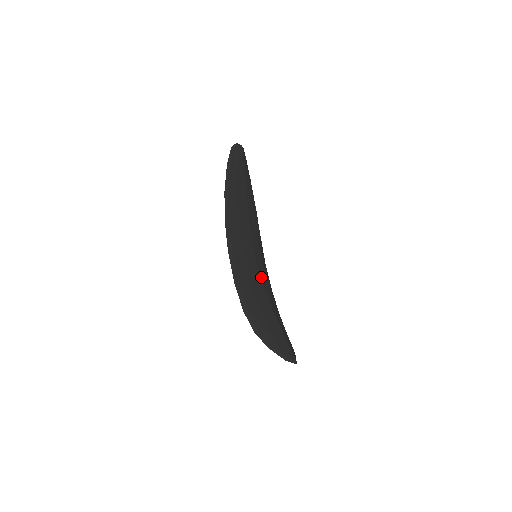
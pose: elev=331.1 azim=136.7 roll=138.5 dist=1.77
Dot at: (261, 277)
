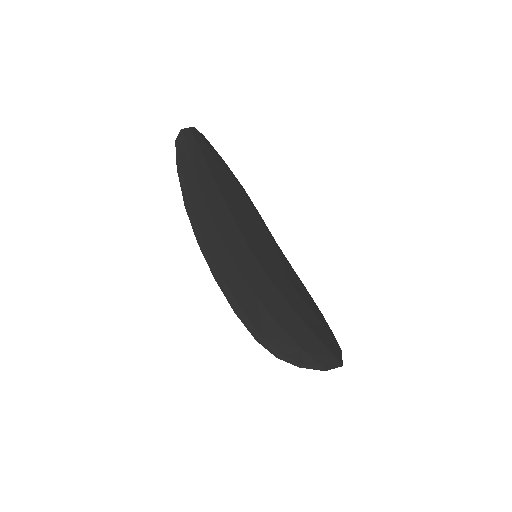
Dot at: (271, 277)
